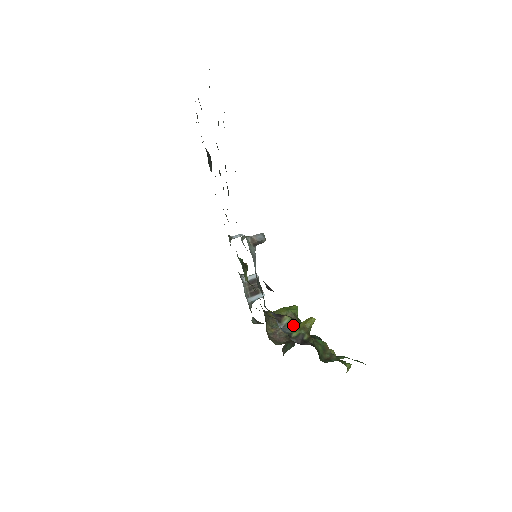
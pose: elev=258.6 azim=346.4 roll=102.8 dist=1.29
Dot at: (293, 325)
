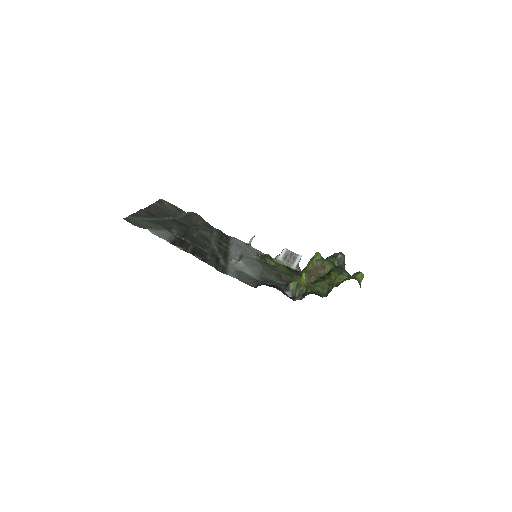
Dot at: (296, 287)
